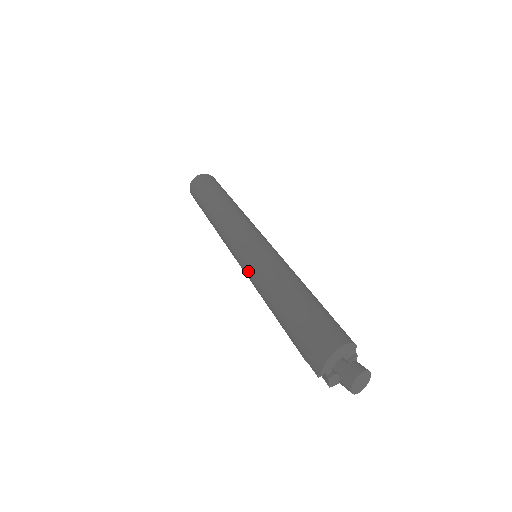
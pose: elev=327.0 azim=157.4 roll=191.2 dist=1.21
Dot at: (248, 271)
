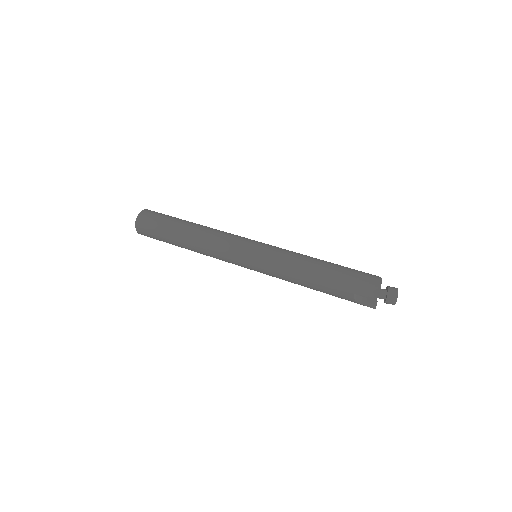
Dot at: (268, 262)
